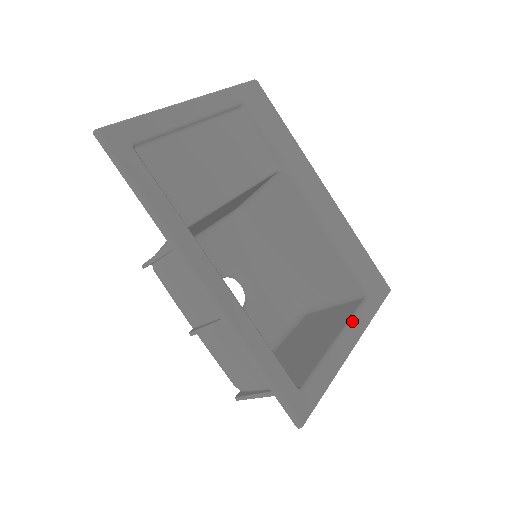
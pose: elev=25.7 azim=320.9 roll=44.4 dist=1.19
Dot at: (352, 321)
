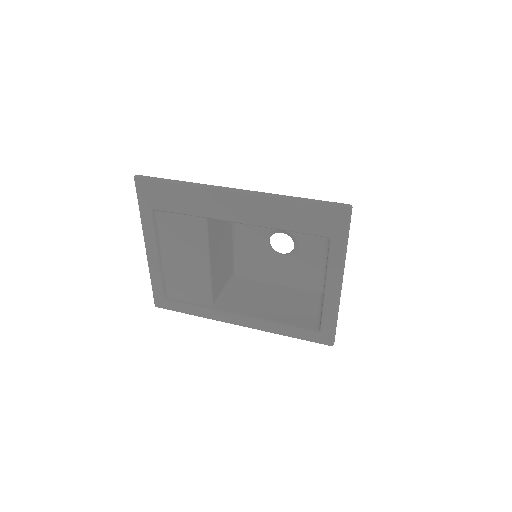
Dot at: (328, 271)
